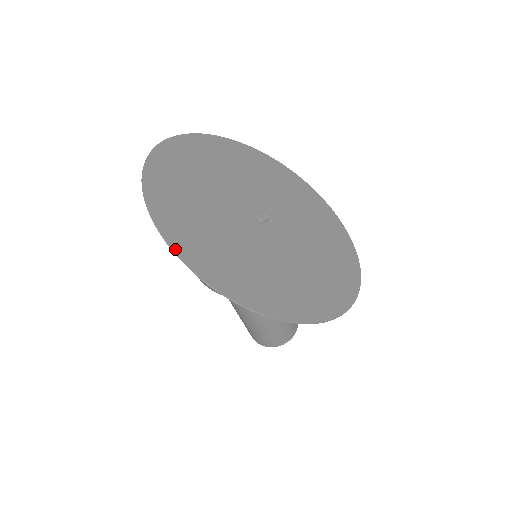
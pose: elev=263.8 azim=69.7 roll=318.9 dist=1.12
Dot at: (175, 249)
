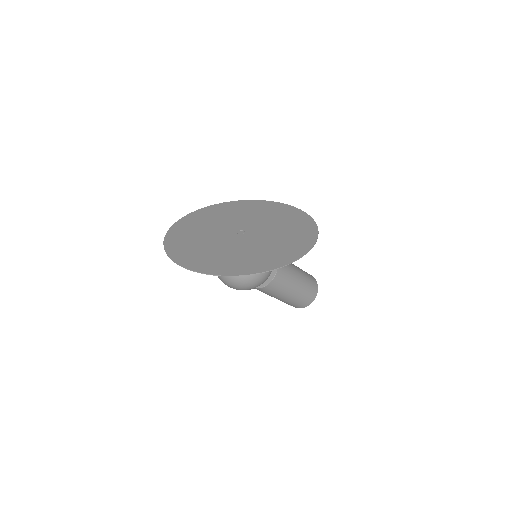
Dot at: (210, 273)
